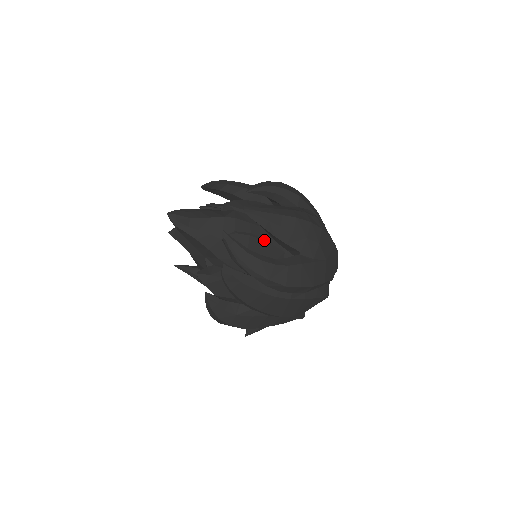
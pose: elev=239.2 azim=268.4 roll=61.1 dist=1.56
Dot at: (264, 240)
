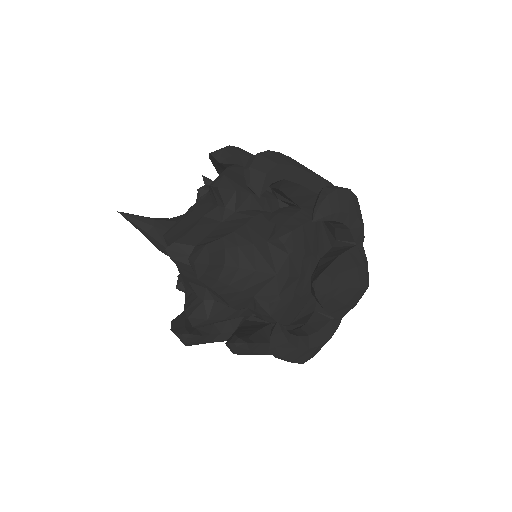
Dot at: (302, 296)
